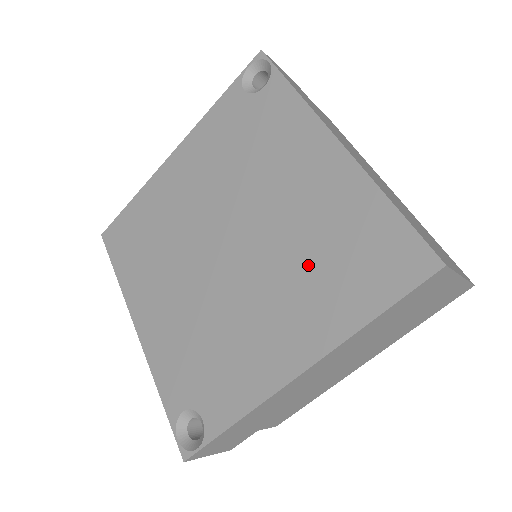
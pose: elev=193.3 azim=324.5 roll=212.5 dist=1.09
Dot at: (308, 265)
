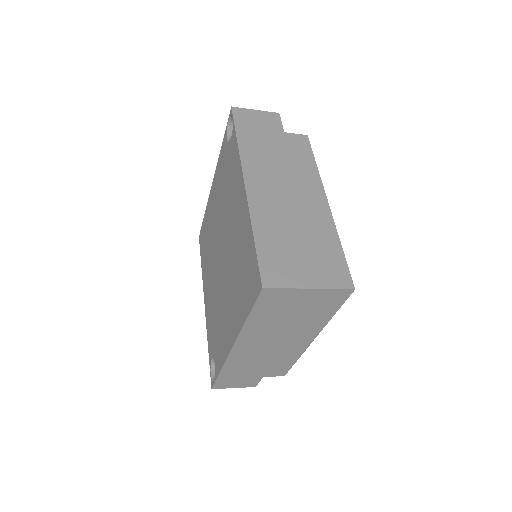
Dot at: (236, 275)
